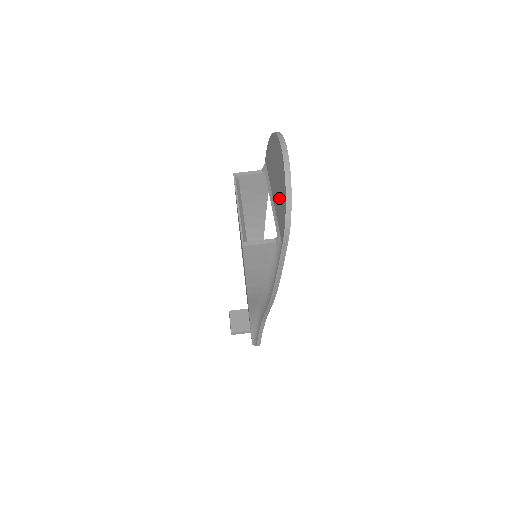
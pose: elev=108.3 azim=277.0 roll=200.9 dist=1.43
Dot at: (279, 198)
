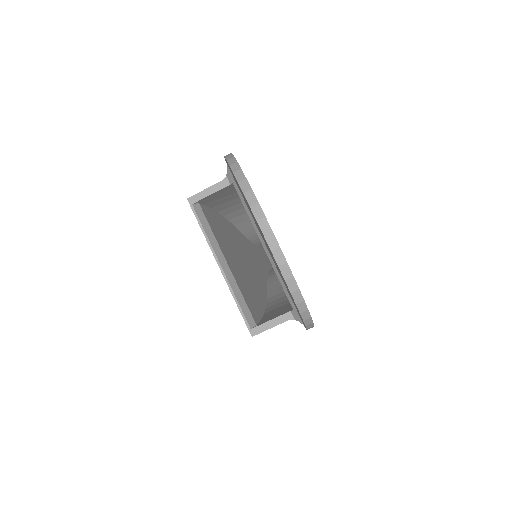
Dot at: occluded
